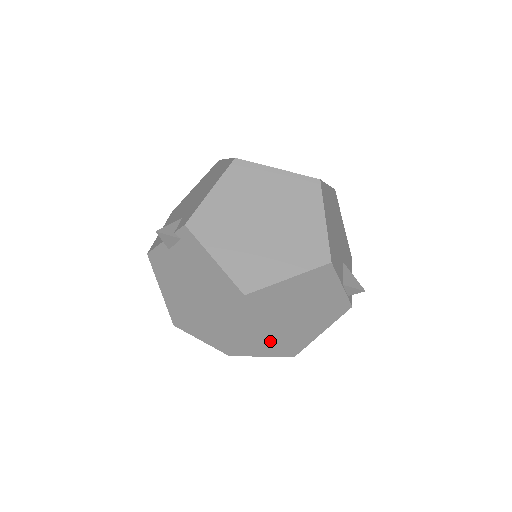
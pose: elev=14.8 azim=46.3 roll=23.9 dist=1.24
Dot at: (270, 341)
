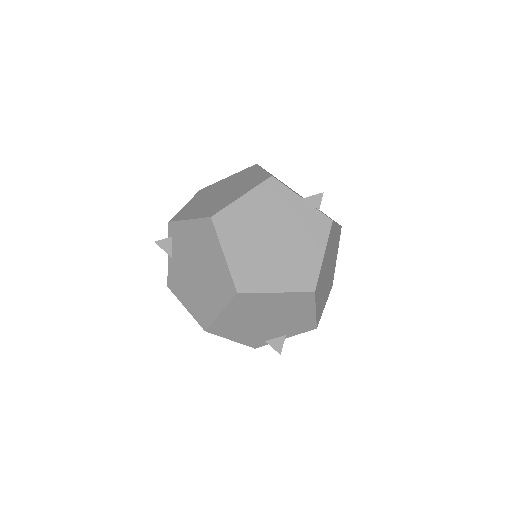
Dot at: (270, 271)
